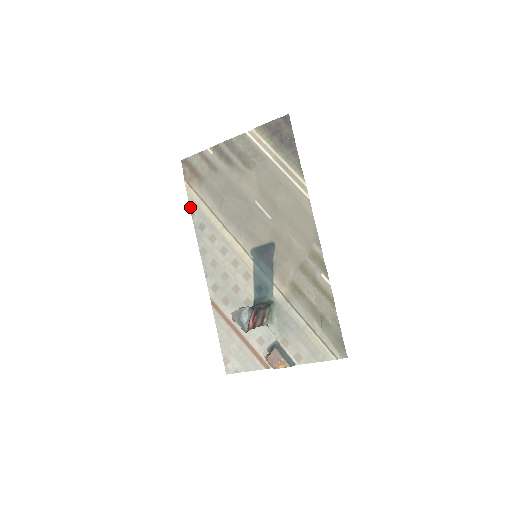
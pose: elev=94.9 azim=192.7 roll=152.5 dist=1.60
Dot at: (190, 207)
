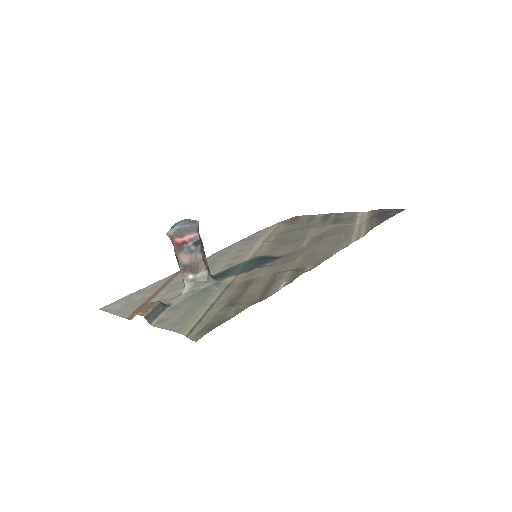
Dot at: (262, 230)
